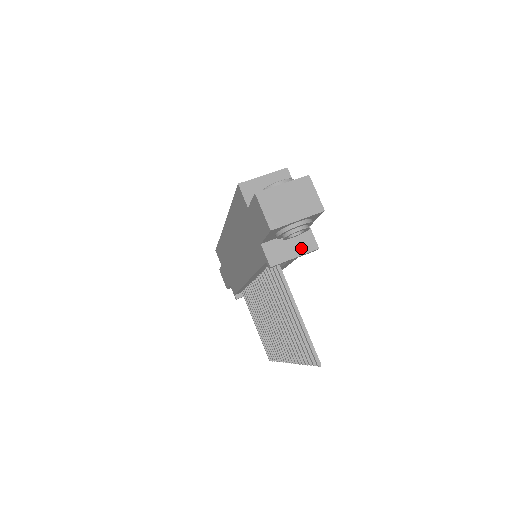
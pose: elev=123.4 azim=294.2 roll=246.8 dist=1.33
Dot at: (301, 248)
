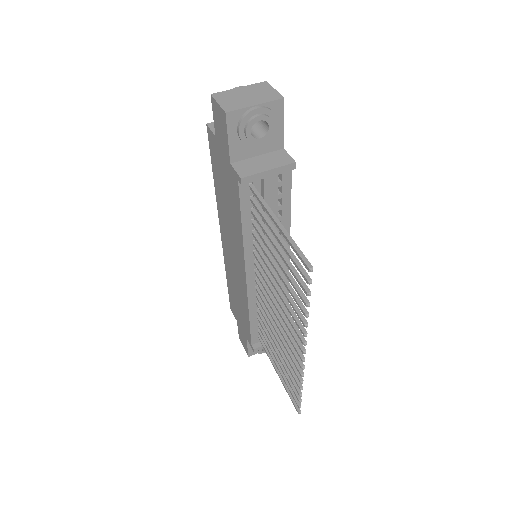
Dot at: (275, 163)
